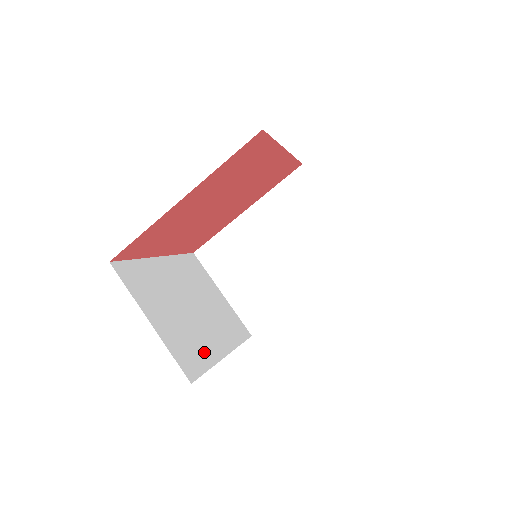
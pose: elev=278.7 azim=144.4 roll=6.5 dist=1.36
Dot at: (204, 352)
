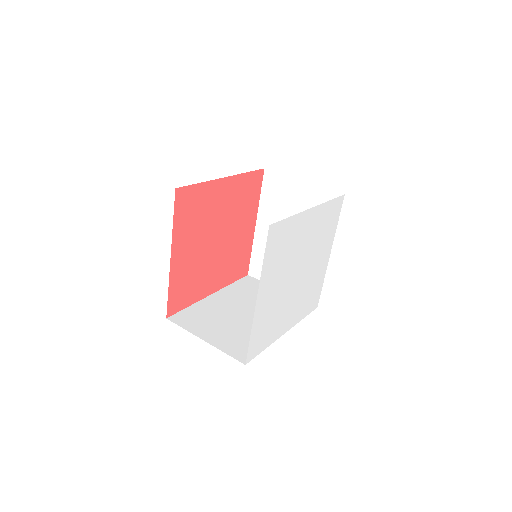
Dot at: occluded
